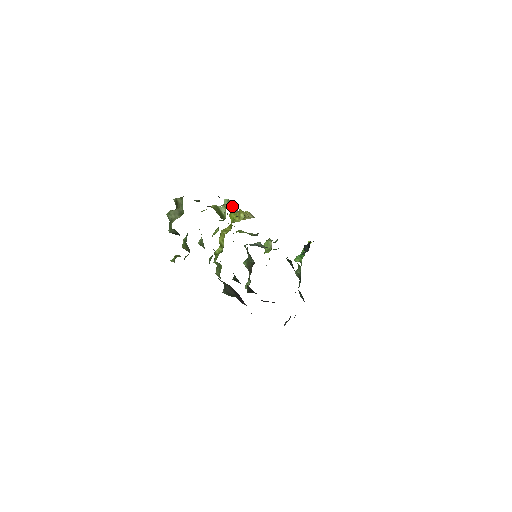
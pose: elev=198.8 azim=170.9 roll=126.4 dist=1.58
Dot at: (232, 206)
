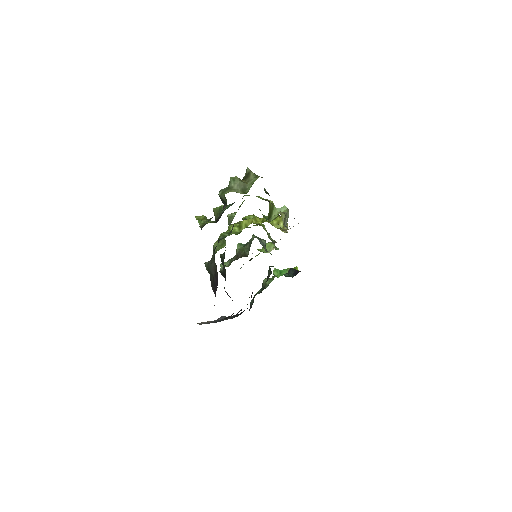
Dot at: (286, 218)
